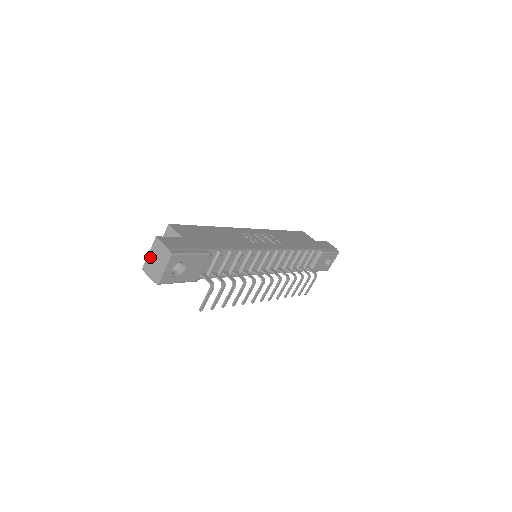
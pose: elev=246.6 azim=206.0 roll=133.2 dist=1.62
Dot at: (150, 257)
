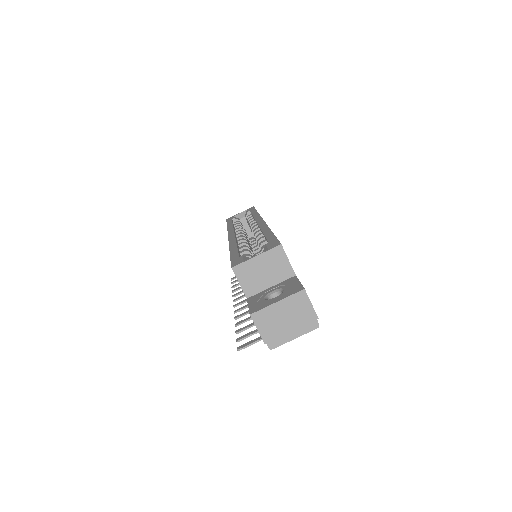
Dot at: (277, 308)
